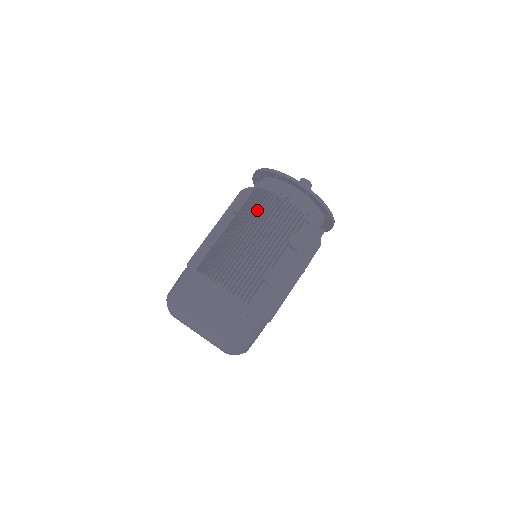
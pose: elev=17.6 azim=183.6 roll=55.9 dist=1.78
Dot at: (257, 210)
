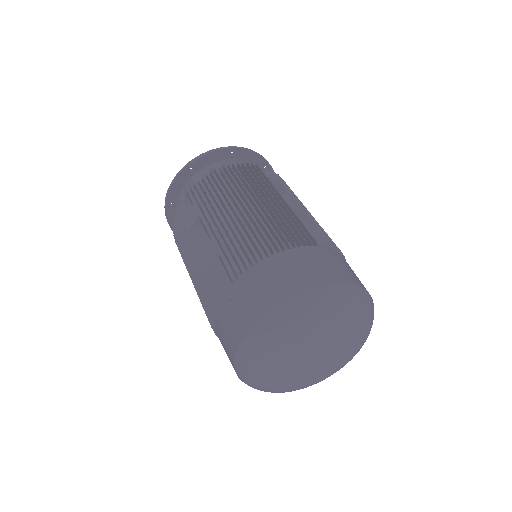
Dot at: (212, 198)
